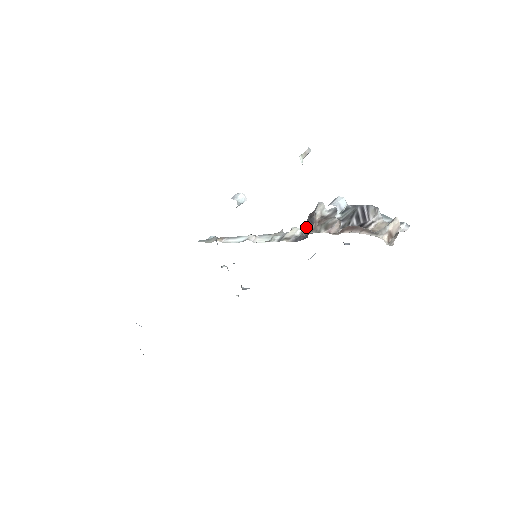
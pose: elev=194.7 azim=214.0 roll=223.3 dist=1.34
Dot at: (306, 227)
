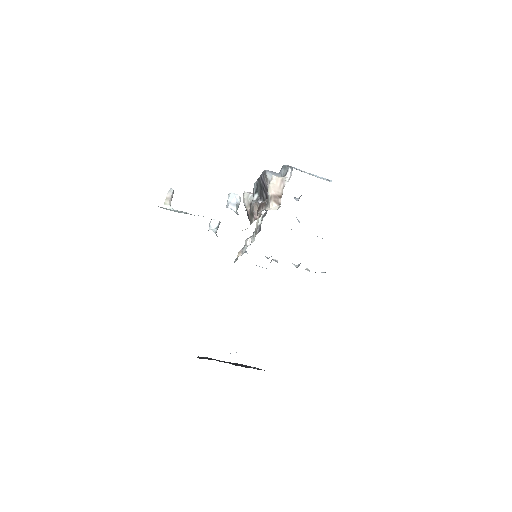
Dot at: occluded
